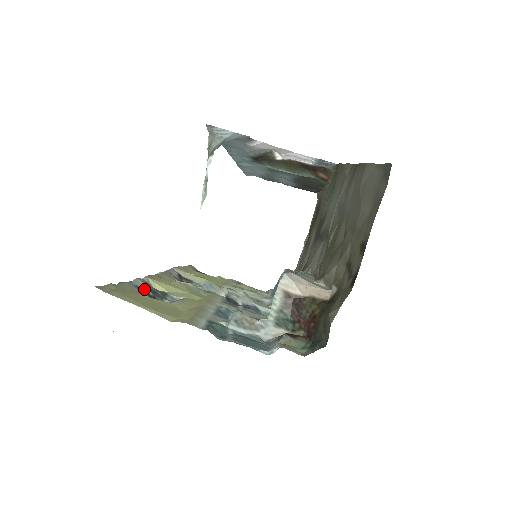
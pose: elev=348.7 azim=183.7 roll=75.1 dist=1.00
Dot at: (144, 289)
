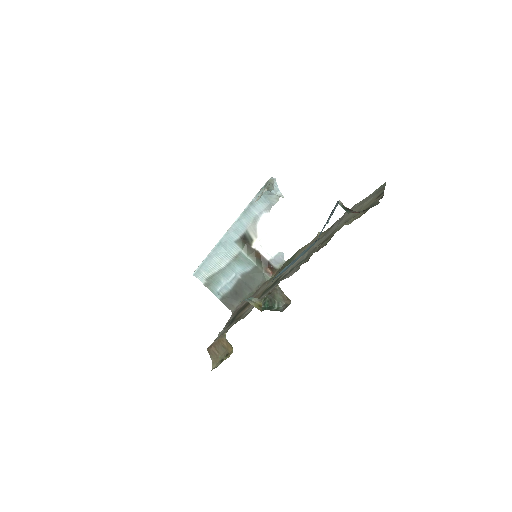
Dot at: occluded
